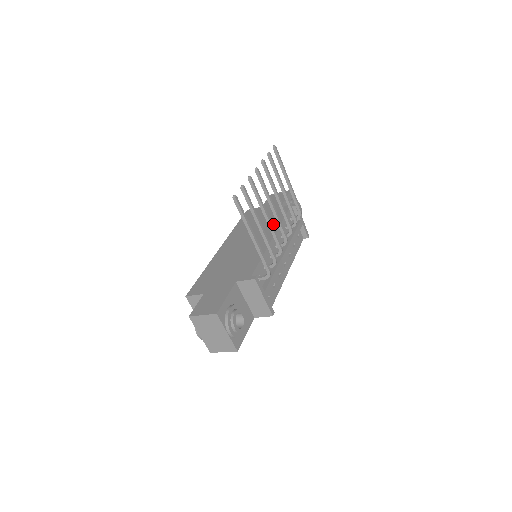
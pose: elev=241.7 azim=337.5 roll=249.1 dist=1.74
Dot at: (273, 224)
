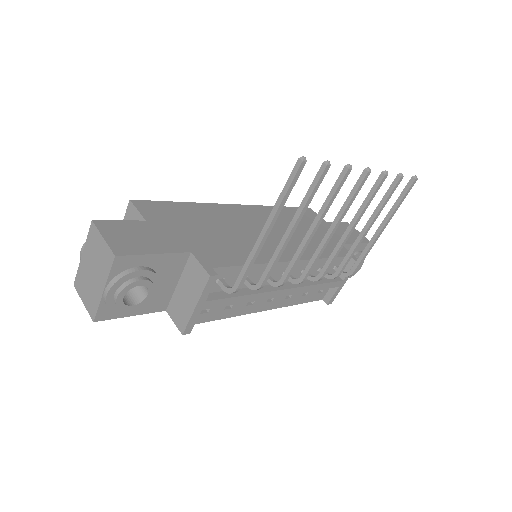
Dot at: (312, 249)
